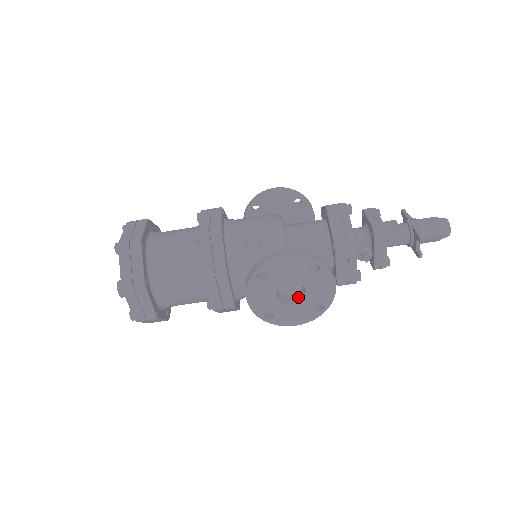
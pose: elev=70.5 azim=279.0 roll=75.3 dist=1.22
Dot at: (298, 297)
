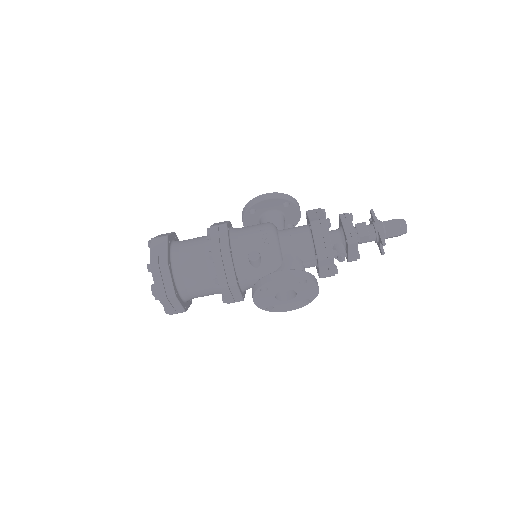
Dot at: (291, 295)
